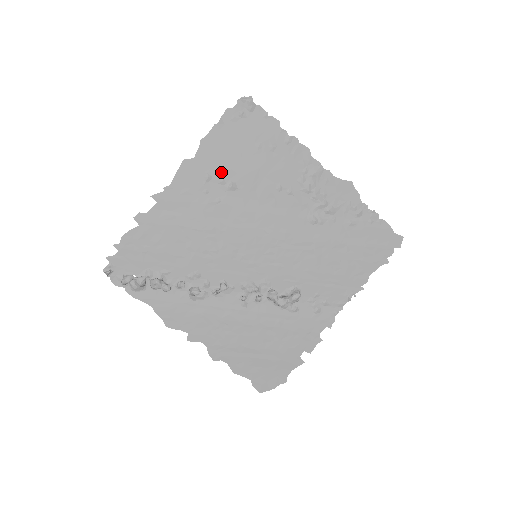
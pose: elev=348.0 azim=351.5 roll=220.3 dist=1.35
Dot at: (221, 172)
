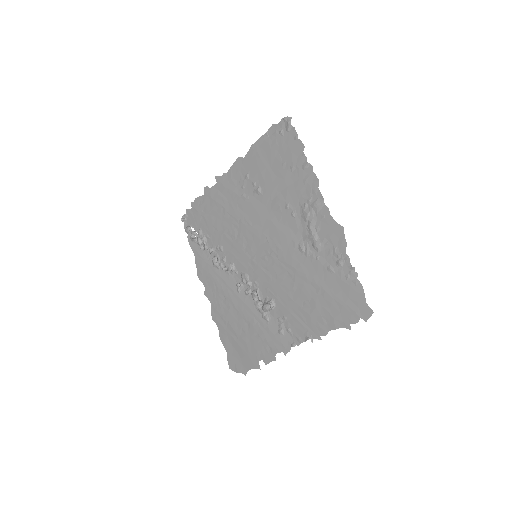
Dot at: (256, 176)
